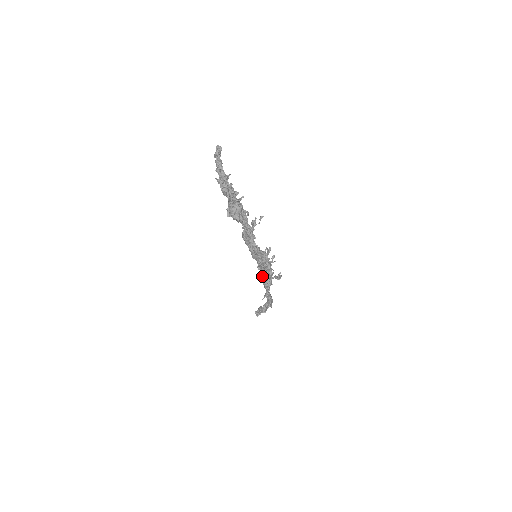
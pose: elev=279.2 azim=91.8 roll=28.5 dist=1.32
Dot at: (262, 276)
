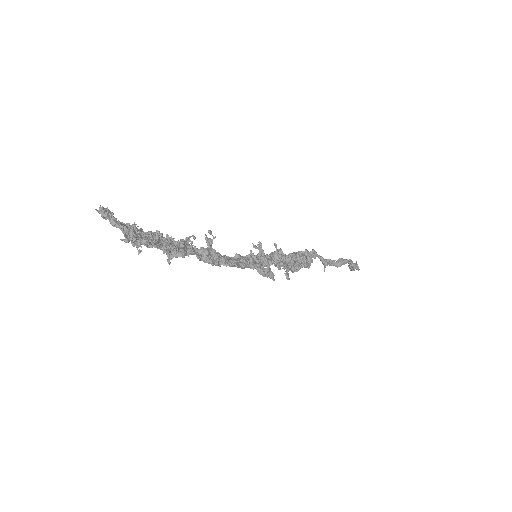
Dot at: occluded
